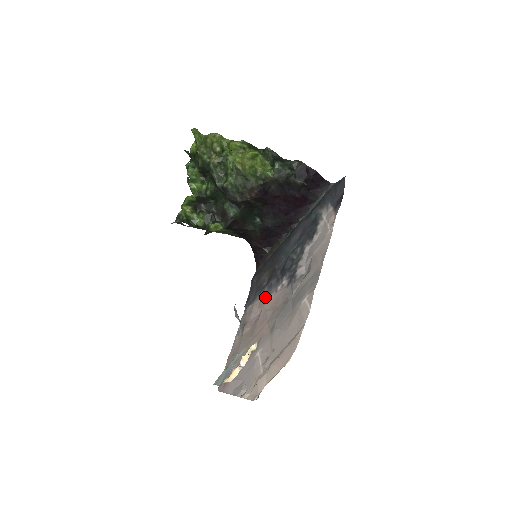
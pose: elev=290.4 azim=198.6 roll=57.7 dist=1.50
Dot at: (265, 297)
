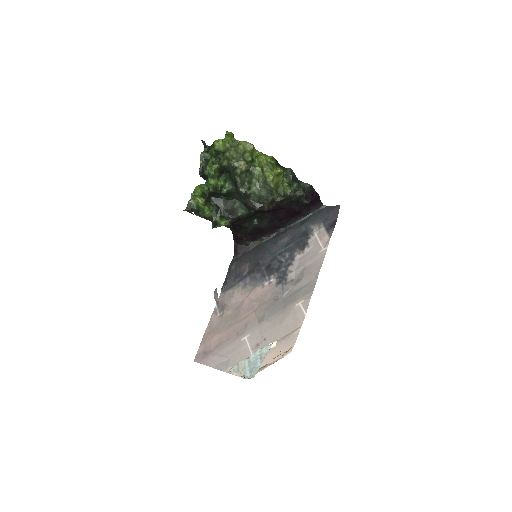
Dot at: (248, 287)
